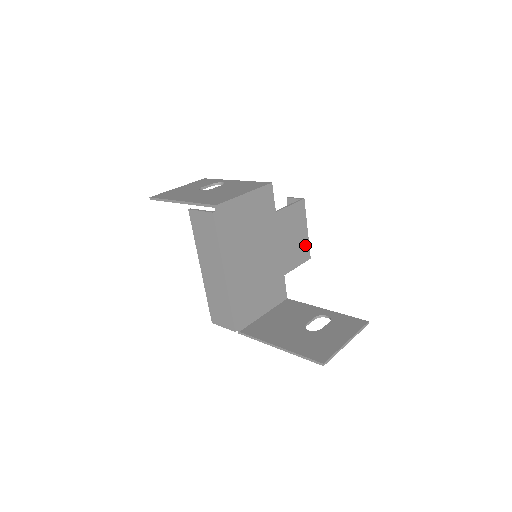
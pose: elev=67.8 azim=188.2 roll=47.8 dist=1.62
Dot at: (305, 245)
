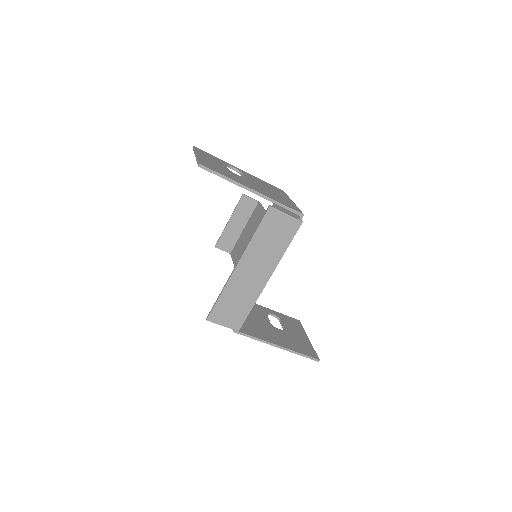
Dot at: occluded
